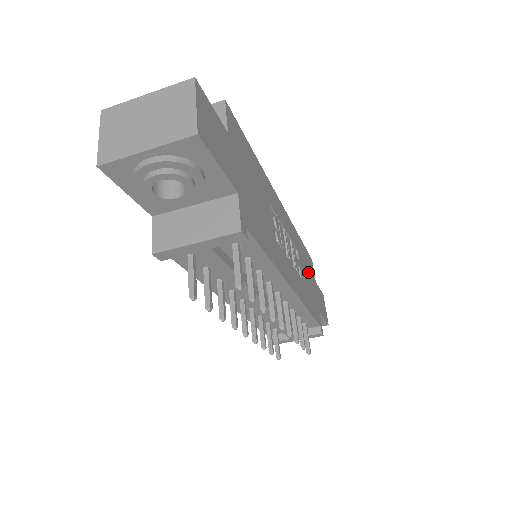
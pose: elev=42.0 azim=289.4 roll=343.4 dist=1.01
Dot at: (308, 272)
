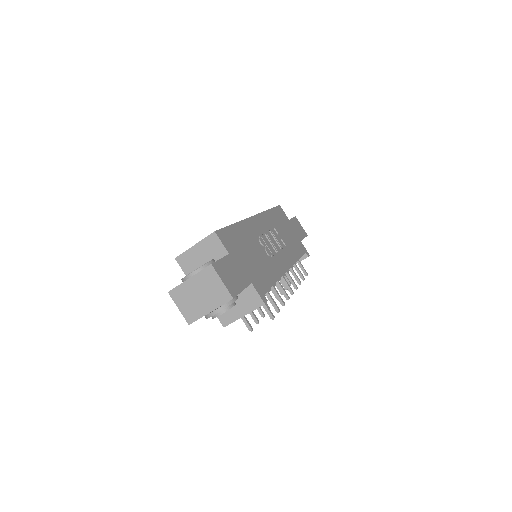
Dot at: (284, 226)
